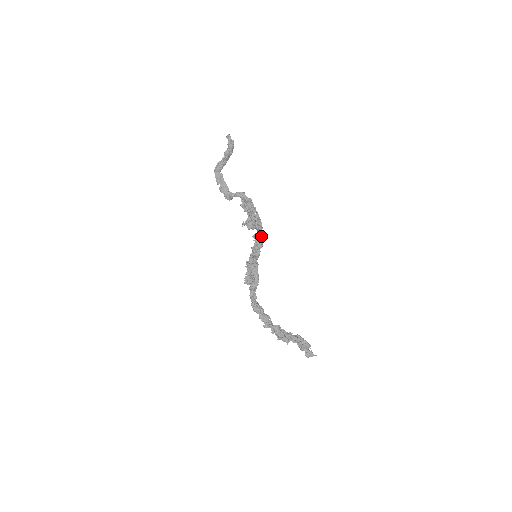
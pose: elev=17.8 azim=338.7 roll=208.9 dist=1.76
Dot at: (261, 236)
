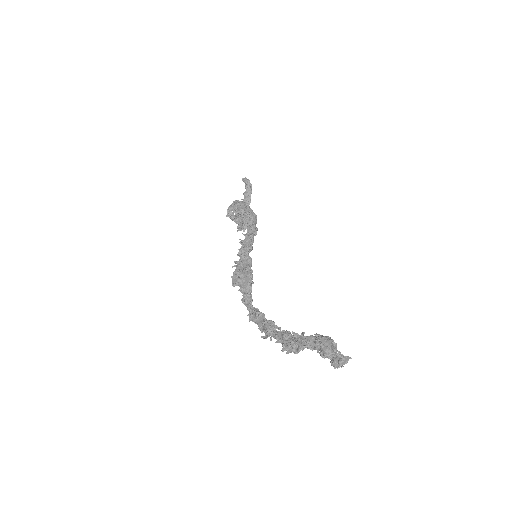
Dot at: (252, 227)
